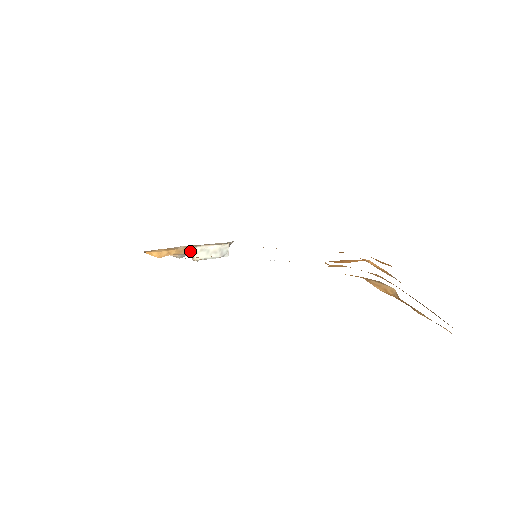
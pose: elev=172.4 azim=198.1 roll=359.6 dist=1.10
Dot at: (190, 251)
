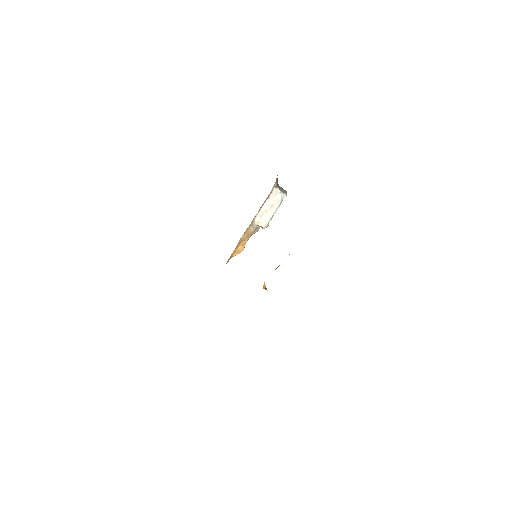
Dot at: (254, 227)
